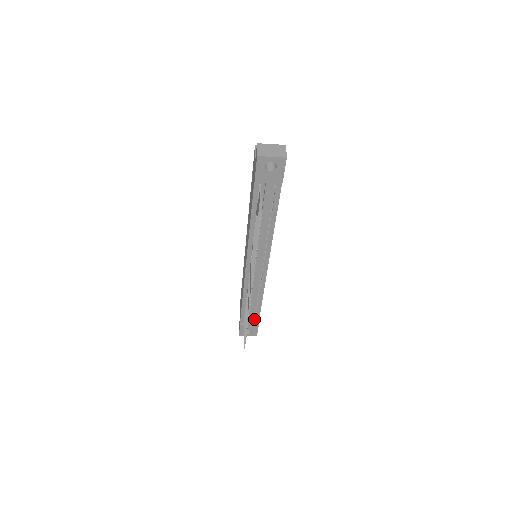
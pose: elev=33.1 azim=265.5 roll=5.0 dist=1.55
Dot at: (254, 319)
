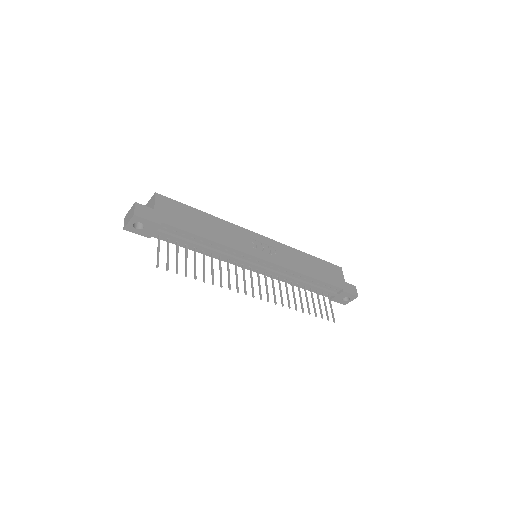
Dot at: (333, 289)
